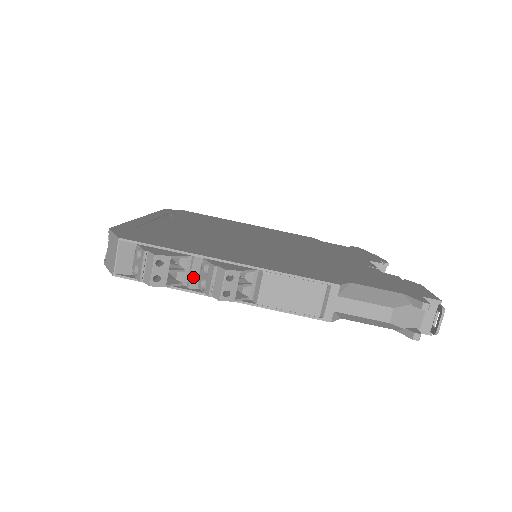
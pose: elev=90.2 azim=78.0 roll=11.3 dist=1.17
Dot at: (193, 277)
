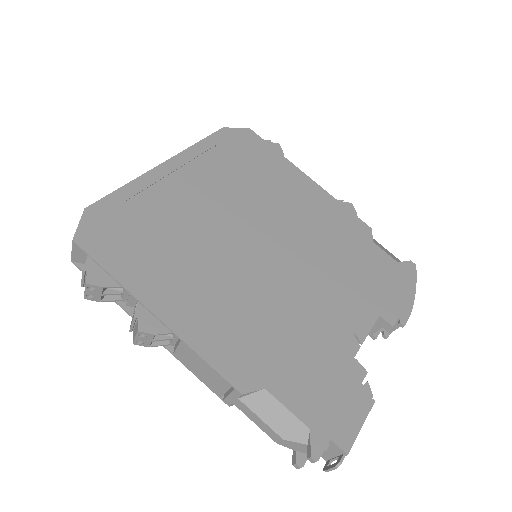
Dot at: (131, 301)
